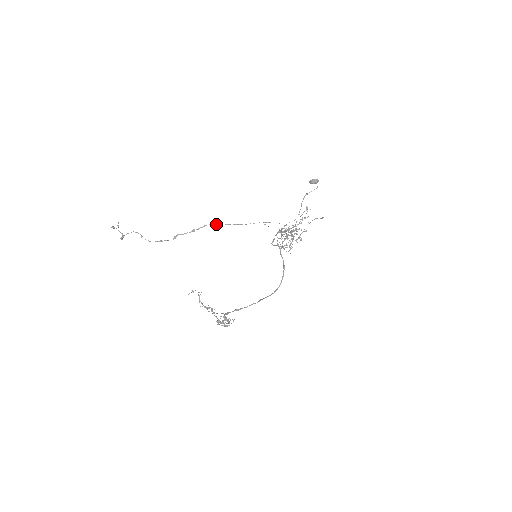
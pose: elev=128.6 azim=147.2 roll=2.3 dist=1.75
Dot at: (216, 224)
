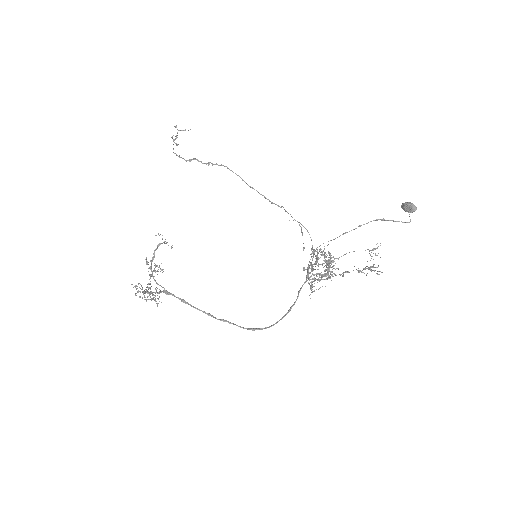
Dot at: occluded
